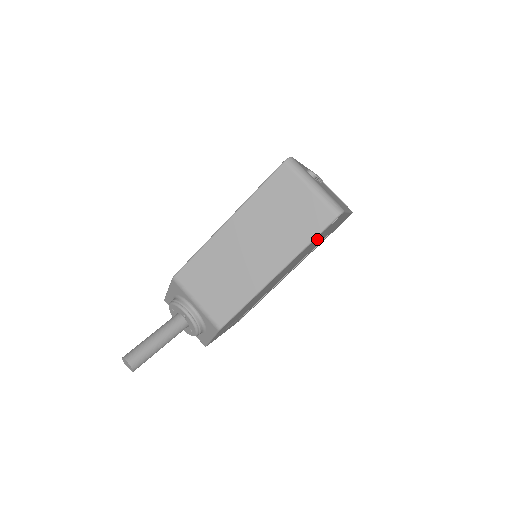
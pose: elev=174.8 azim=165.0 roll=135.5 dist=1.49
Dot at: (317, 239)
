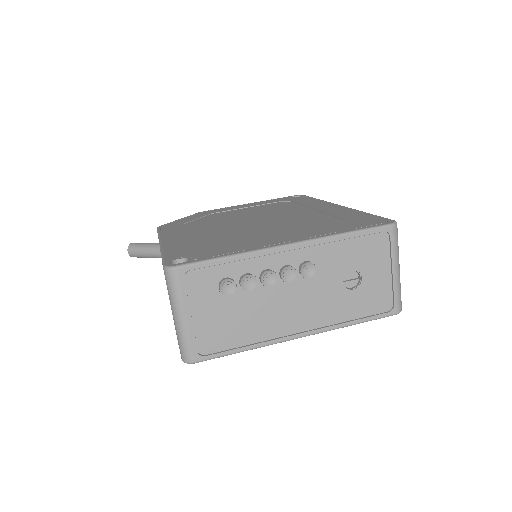
Dot at: occluded
